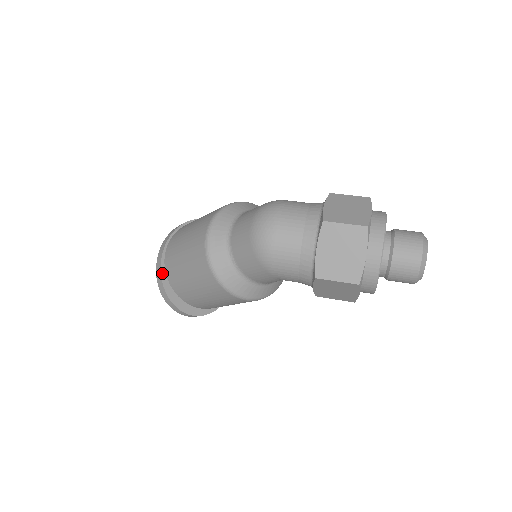
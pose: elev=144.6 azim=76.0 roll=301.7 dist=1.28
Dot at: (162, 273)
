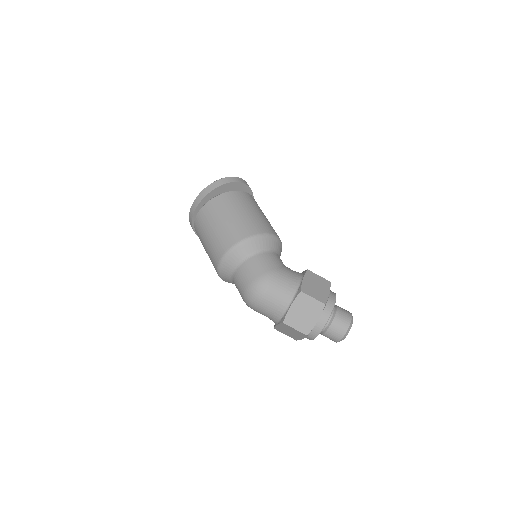
Dot at: (193, 225)
